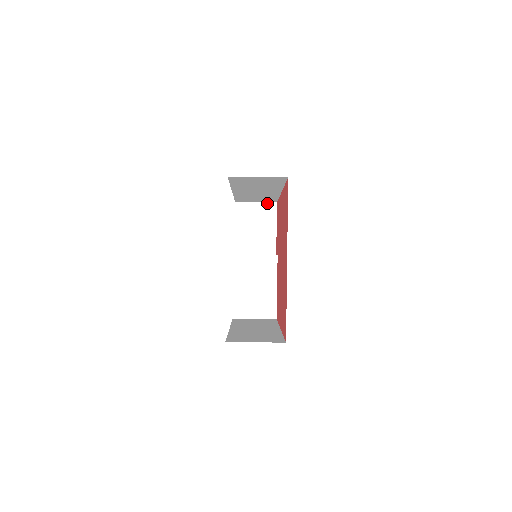
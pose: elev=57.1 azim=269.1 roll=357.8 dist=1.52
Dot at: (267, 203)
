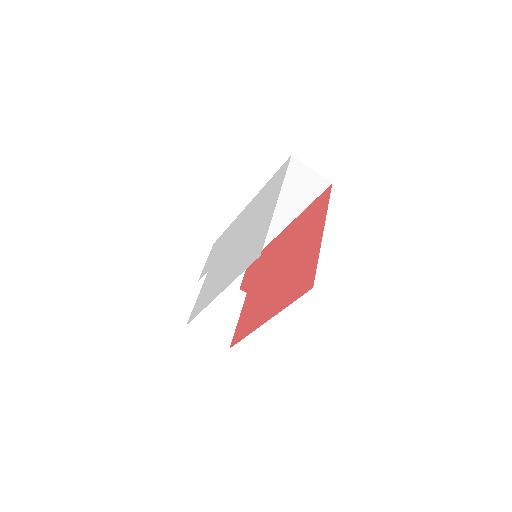
Dot at: occluded
